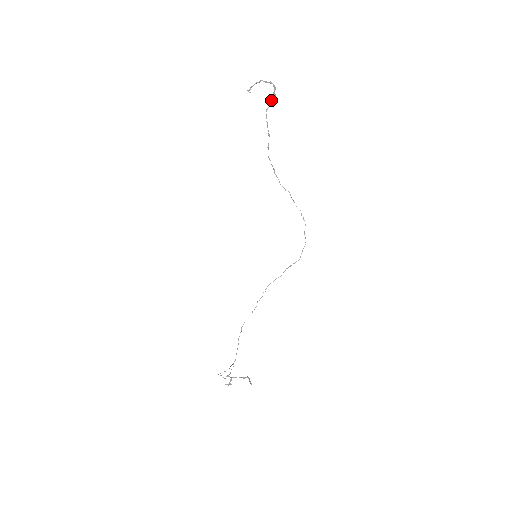
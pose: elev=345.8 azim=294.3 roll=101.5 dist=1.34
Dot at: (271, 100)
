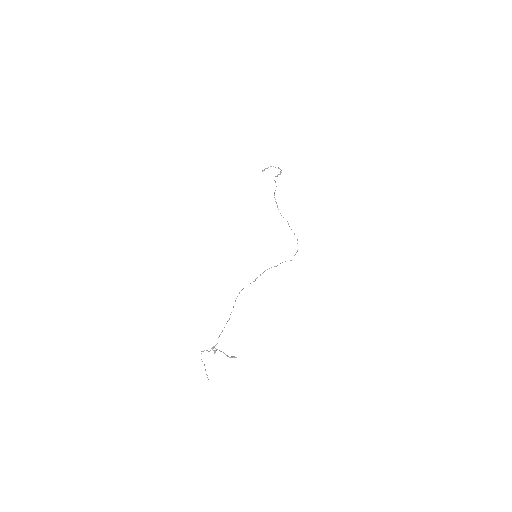
Dot at: (278, 174)
